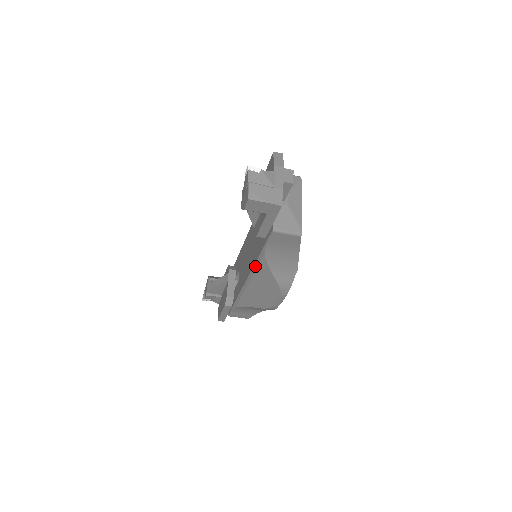
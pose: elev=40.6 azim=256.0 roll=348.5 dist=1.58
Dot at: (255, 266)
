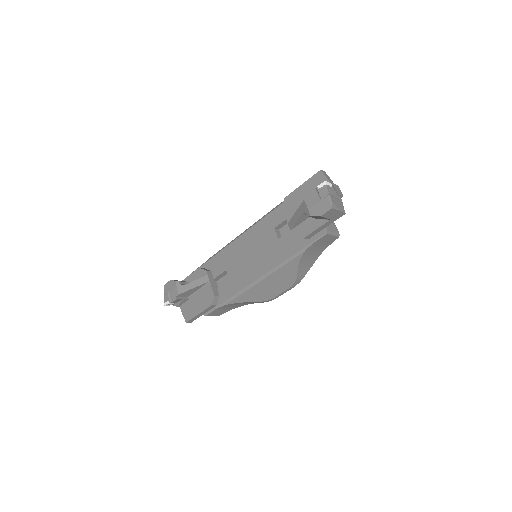
Dot at: (283, 264)
